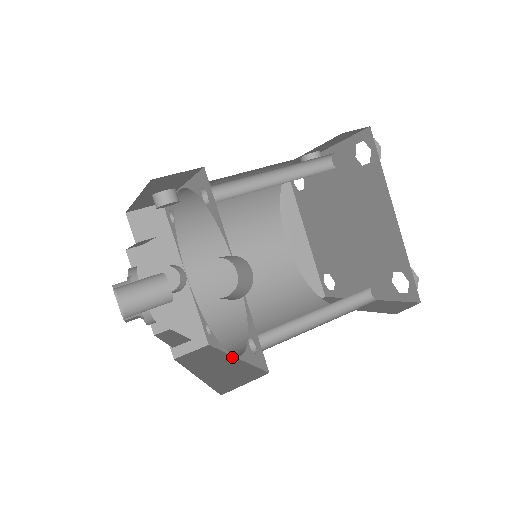
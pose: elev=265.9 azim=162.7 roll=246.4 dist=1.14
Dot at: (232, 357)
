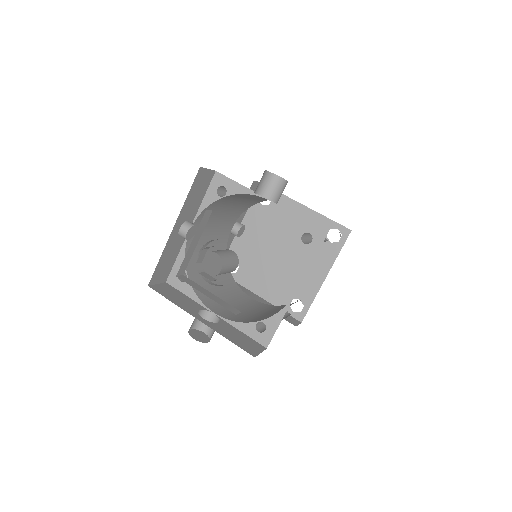
Dot at: occluded
